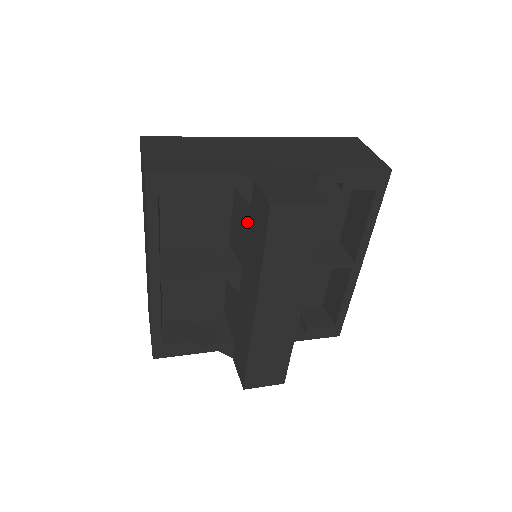
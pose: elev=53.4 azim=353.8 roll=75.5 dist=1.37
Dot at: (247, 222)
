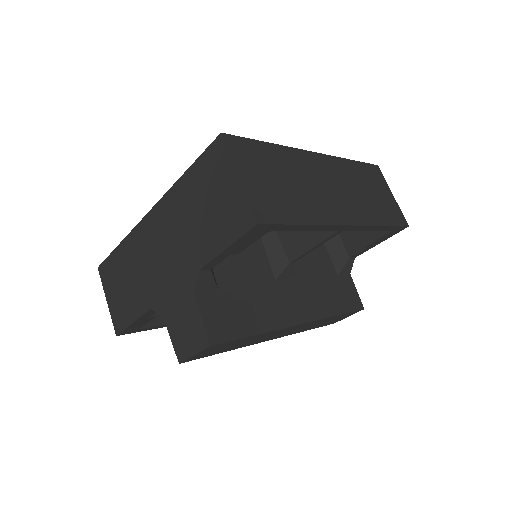
Dot at: occluded
